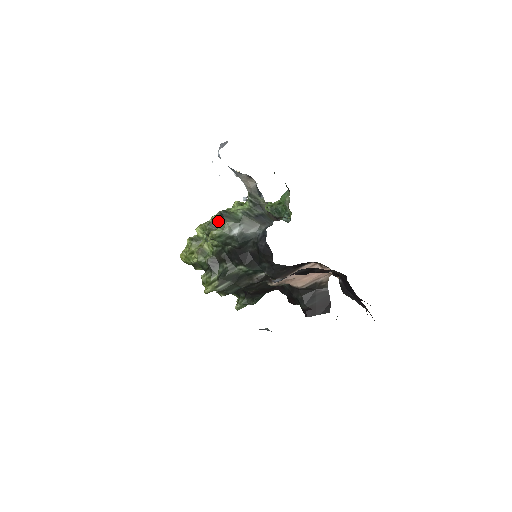
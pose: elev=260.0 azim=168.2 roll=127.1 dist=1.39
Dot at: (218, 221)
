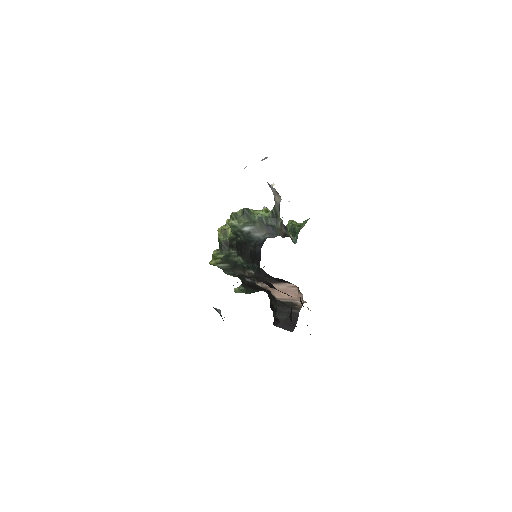
Dot at: occluded
